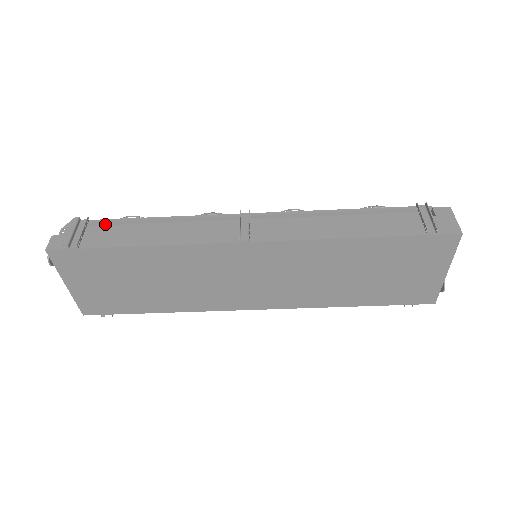
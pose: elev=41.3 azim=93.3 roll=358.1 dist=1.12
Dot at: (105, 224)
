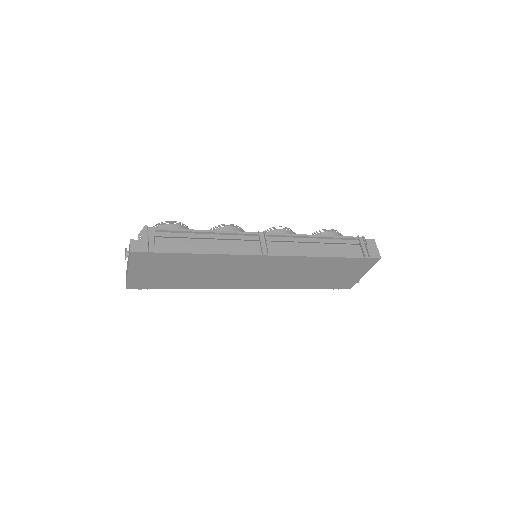
Dot at: (165, 232)
